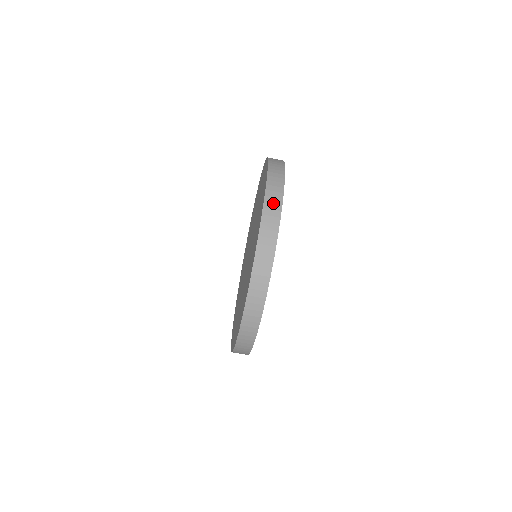
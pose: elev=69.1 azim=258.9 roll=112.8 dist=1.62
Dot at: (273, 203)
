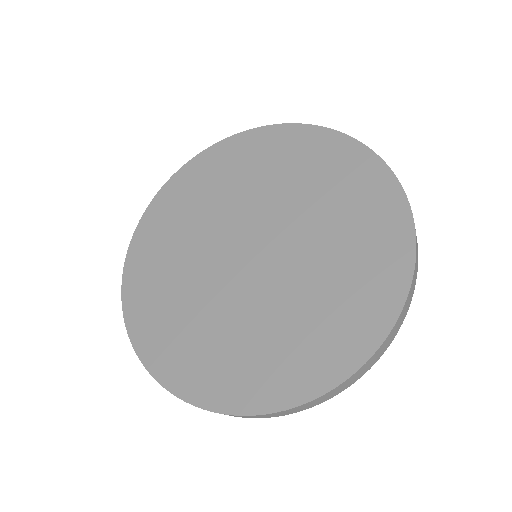
Dot at: (410, 299)
